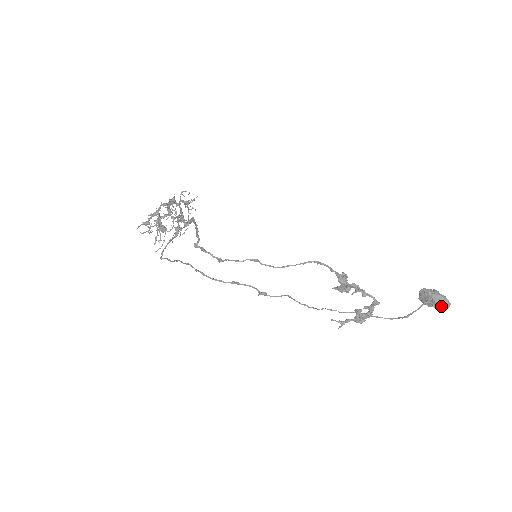
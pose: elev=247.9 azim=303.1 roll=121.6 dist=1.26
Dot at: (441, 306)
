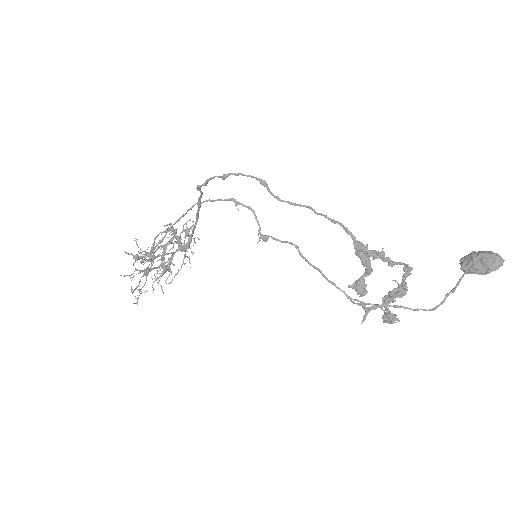
Dot at: (492, 260)
